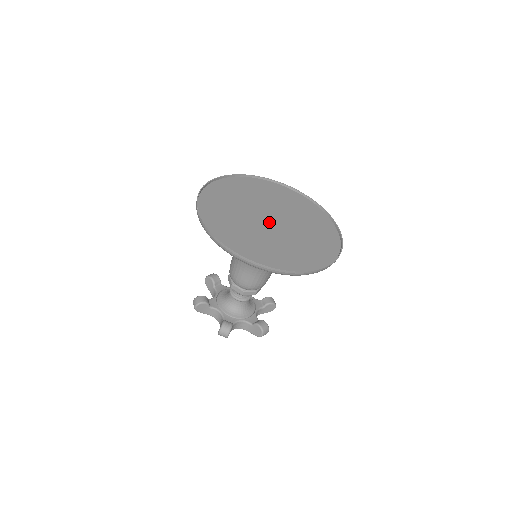
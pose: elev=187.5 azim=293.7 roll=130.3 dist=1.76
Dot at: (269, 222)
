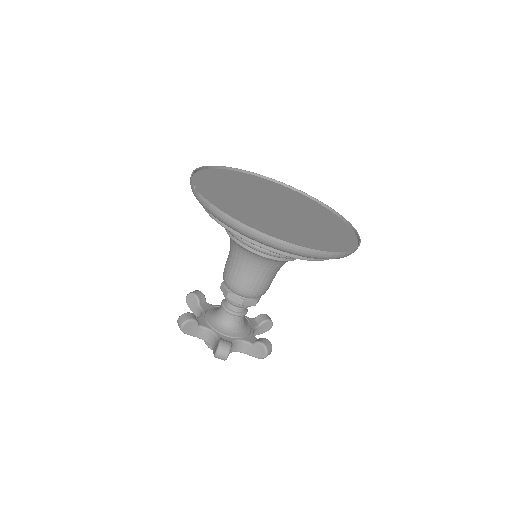
Dot at: (276, 208)
